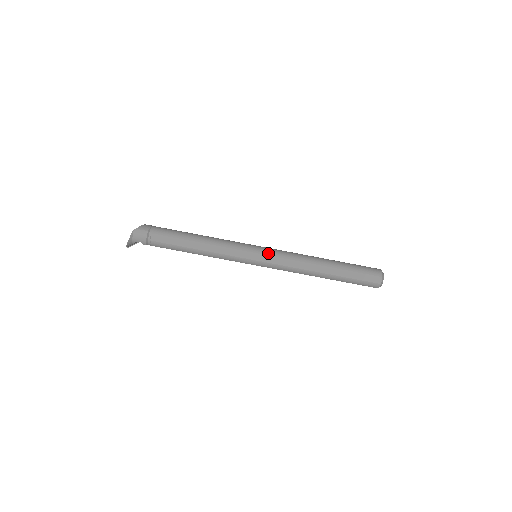
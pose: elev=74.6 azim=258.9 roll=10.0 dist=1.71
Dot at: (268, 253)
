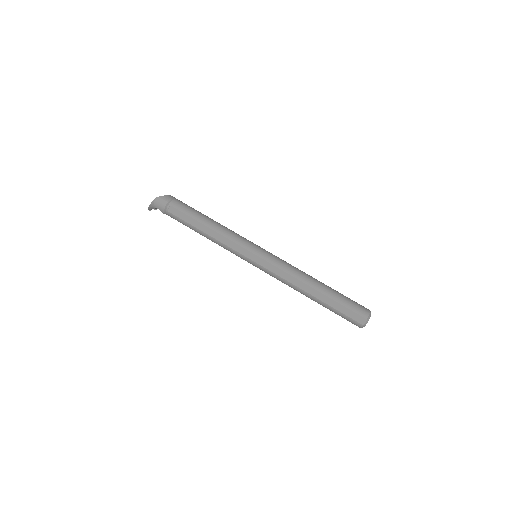
Dot at: (265, 258)
